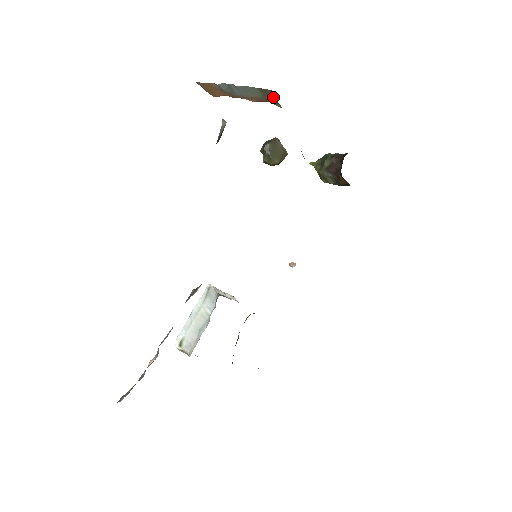
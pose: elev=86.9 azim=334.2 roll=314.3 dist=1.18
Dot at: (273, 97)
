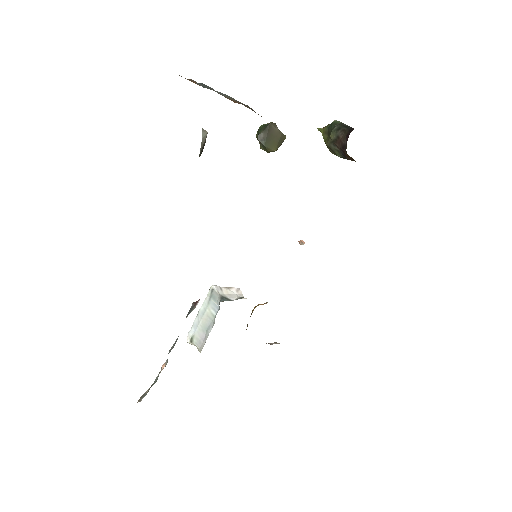
Dot at: (252, 109)
